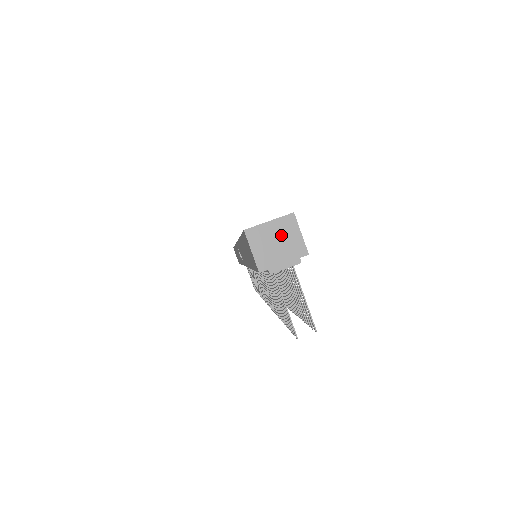
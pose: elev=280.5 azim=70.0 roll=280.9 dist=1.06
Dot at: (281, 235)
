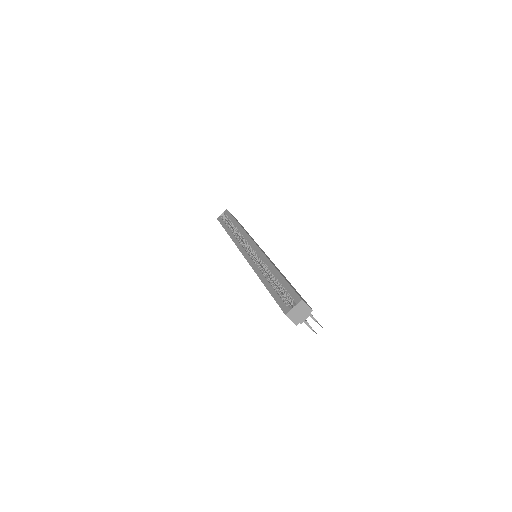
Dot at: (300, 309)
